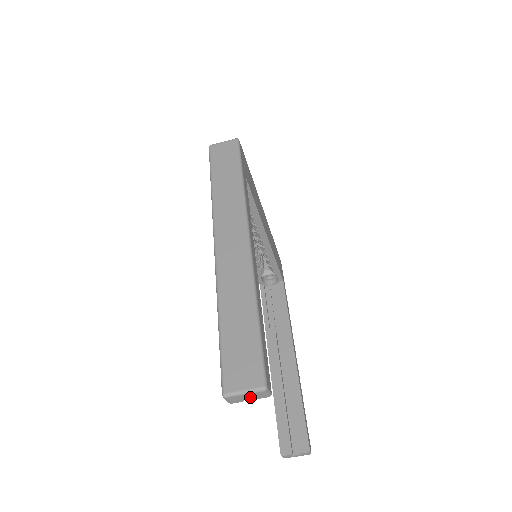
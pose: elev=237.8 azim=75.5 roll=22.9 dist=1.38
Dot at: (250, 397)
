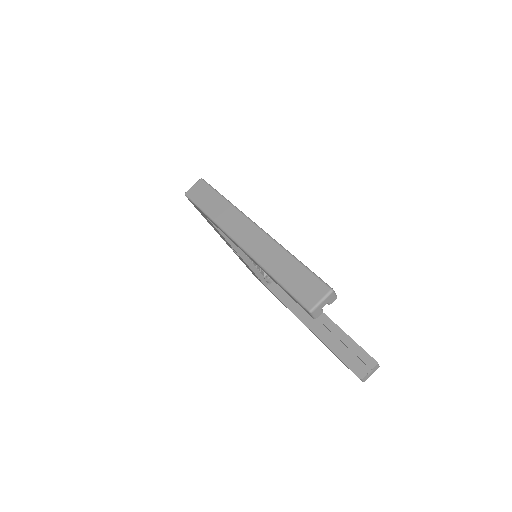
Dot at: occluded
